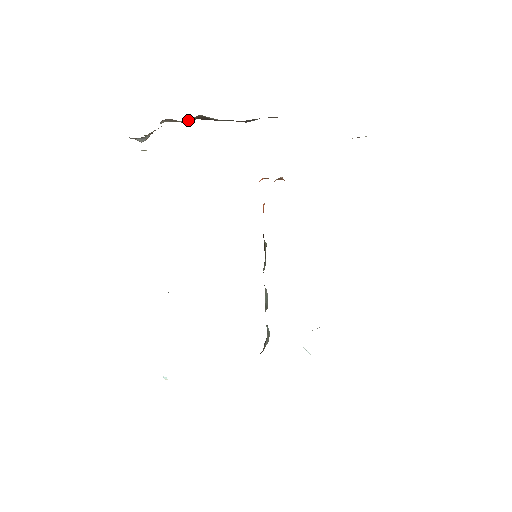
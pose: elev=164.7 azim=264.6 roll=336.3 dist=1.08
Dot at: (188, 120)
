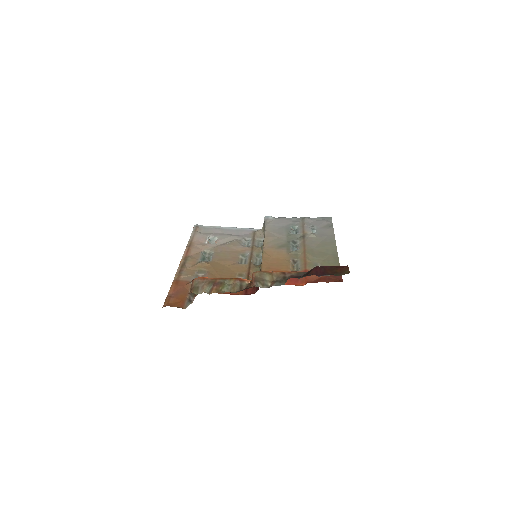
Dot at: occluded
